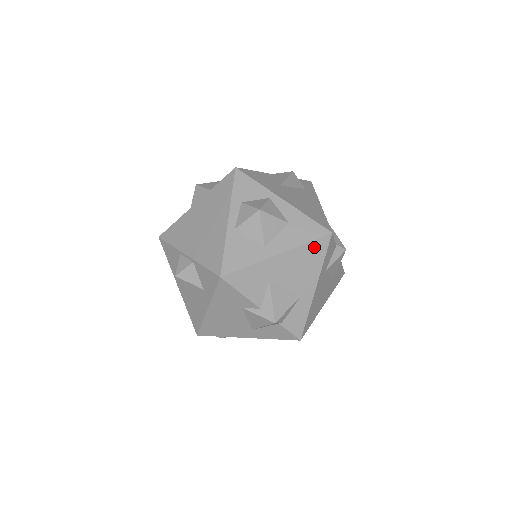
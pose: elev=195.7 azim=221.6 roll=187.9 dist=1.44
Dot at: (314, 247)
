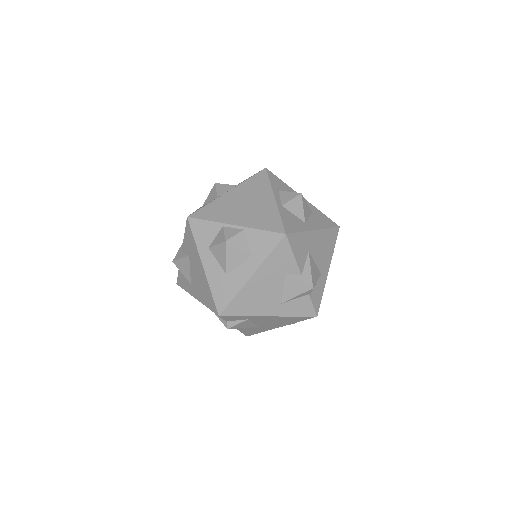
Dot at: (331, 234)
